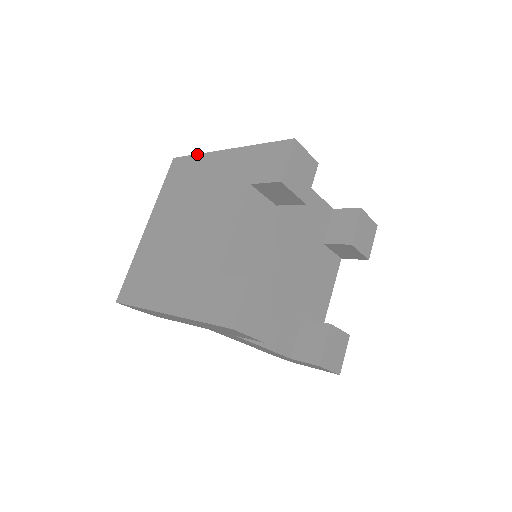
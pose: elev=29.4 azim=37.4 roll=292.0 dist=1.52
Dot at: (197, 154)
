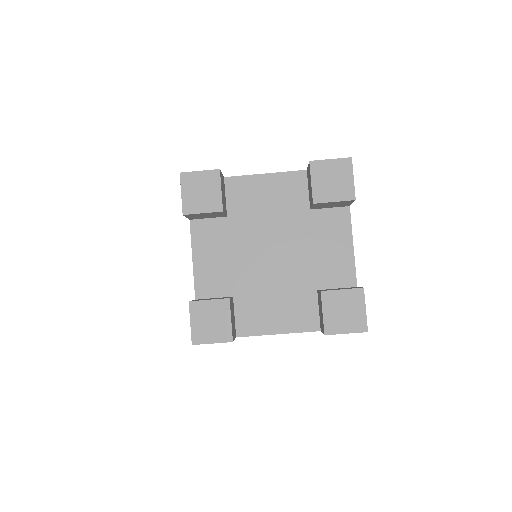
Dot at: occluded
